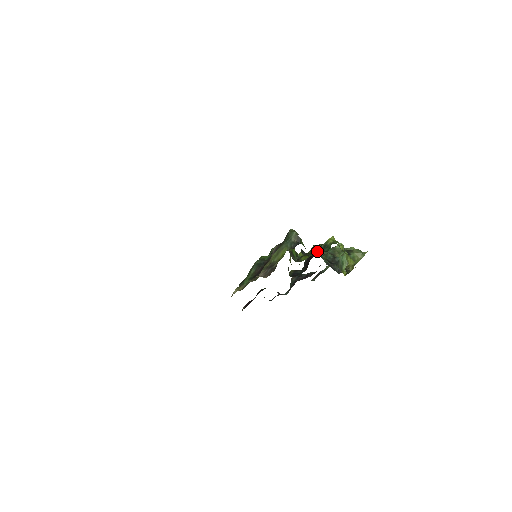
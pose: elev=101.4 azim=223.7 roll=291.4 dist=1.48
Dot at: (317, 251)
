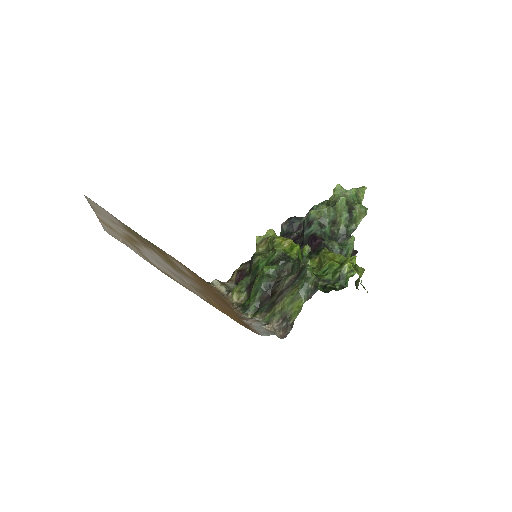
Dot at: (331, 277)
